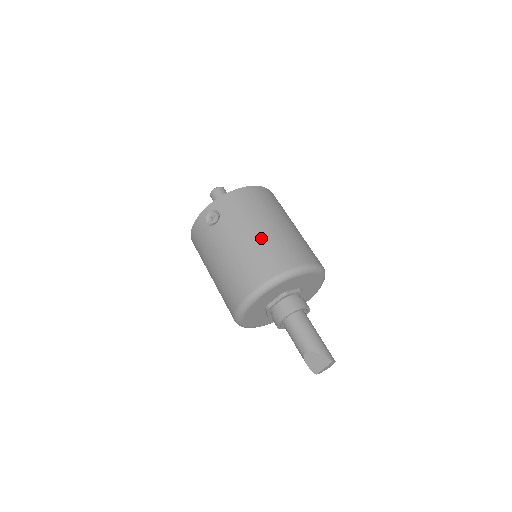
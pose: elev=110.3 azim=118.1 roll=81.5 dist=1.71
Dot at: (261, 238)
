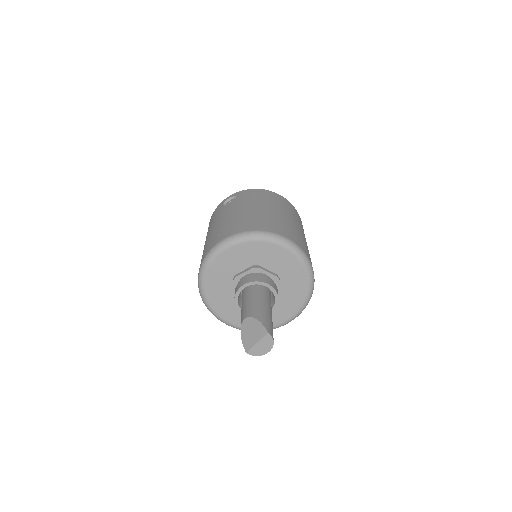
Dot at: (259, 212)
